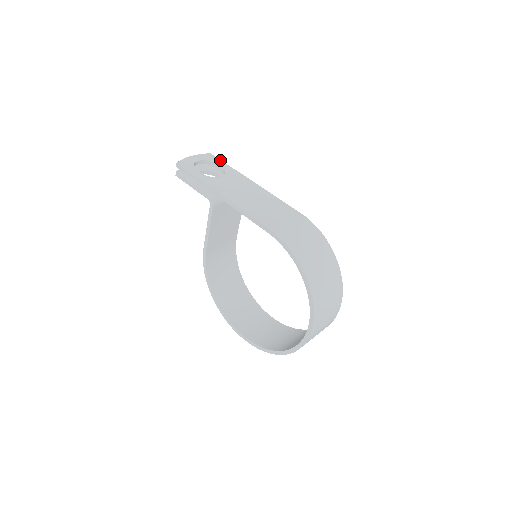
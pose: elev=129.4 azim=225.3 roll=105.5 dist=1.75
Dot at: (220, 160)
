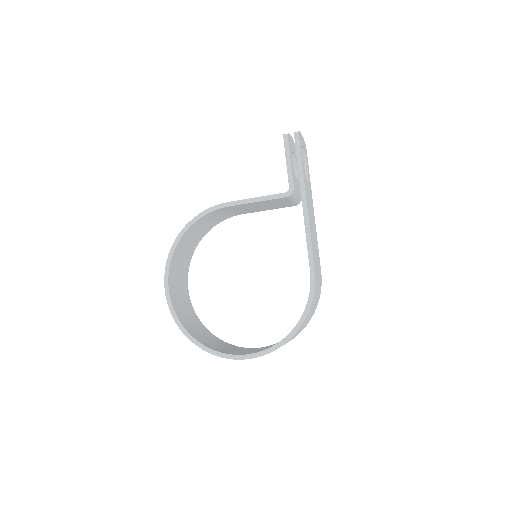
Dot at: occluded
